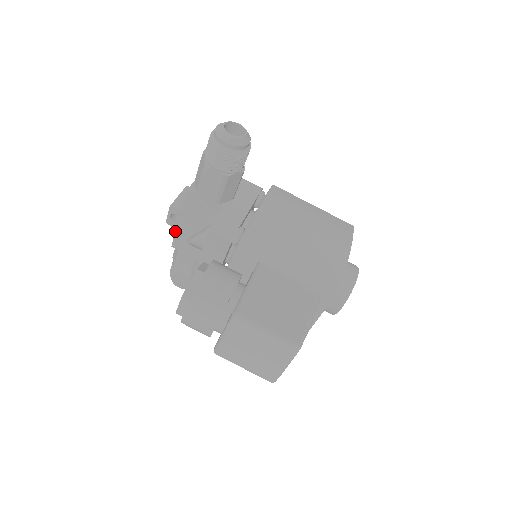
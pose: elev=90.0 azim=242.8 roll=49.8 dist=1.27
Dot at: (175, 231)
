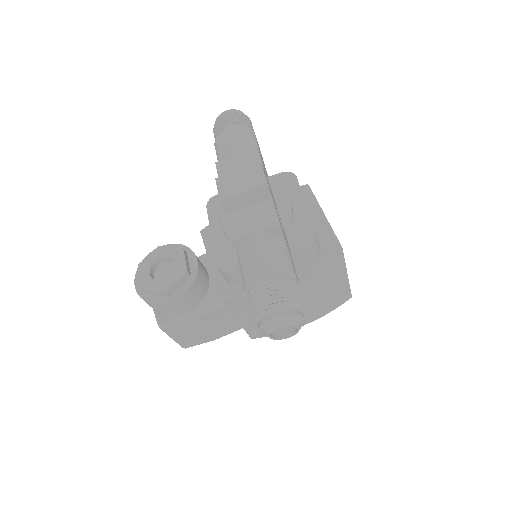
Dot at: occluded
